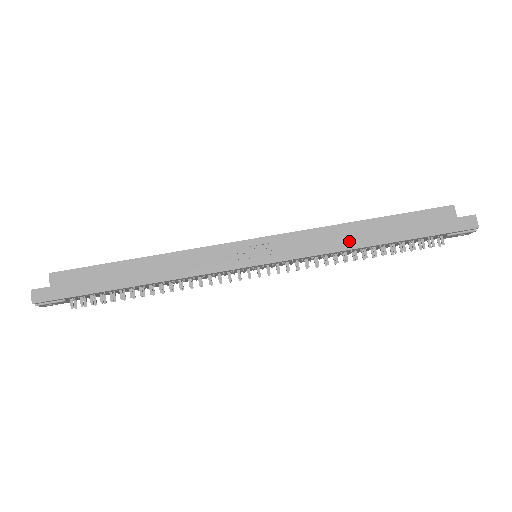
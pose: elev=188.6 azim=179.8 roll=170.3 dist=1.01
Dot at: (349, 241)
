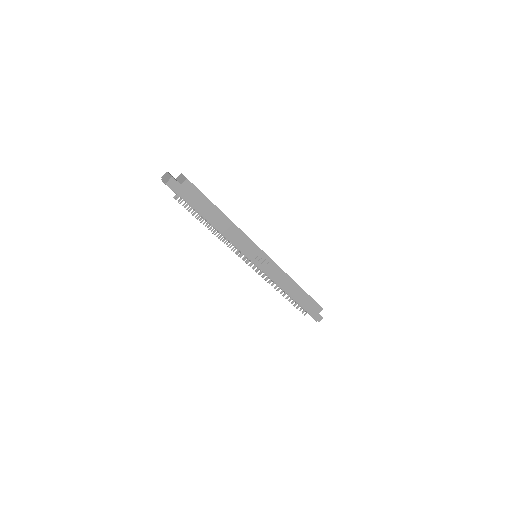
Dot at: (287, 288)
